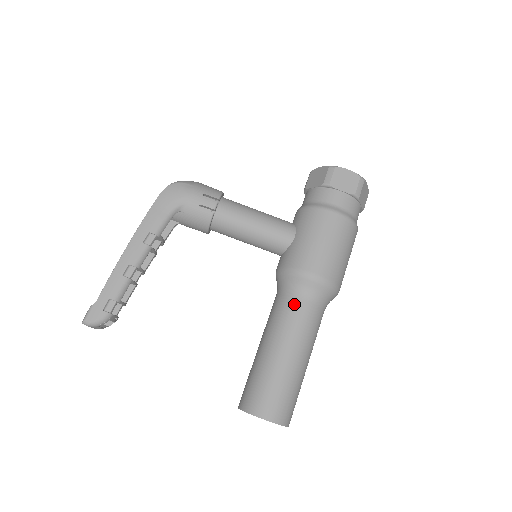
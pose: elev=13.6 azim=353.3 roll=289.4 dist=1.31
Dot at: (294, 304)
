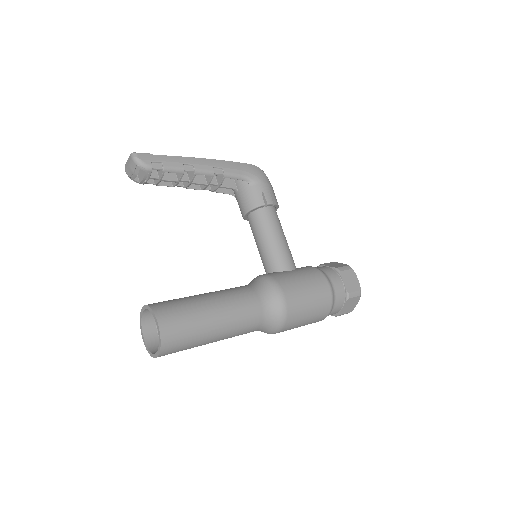
Dot at: (252, 295)
